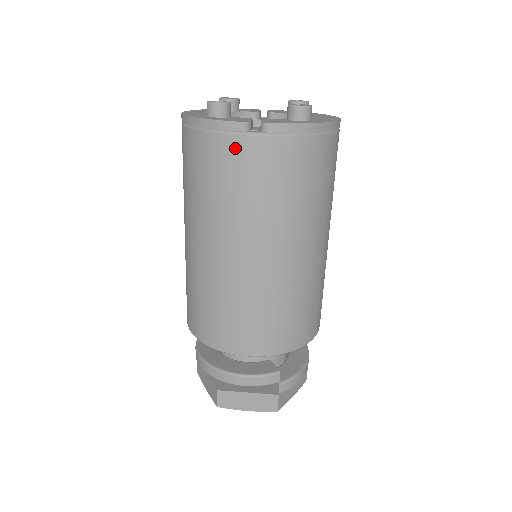
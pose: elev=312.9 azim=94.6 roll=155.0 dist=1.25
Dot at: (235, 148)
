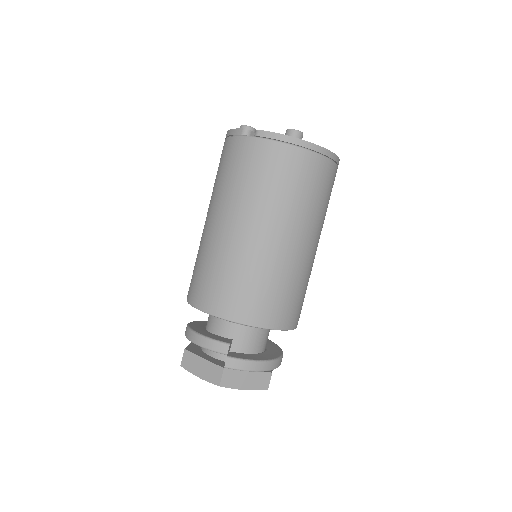
Dot at: (236, 146)
